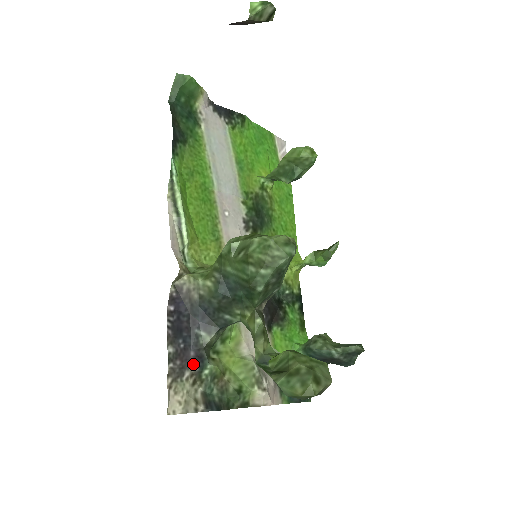
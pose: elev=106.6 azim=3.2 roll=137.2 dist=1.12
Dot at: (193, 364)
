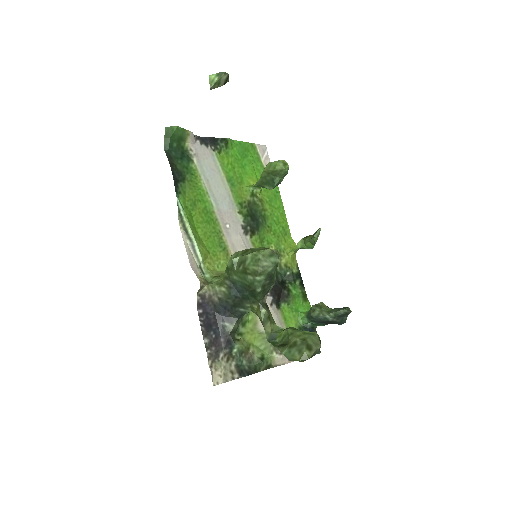
Dot at: (224, 347)
